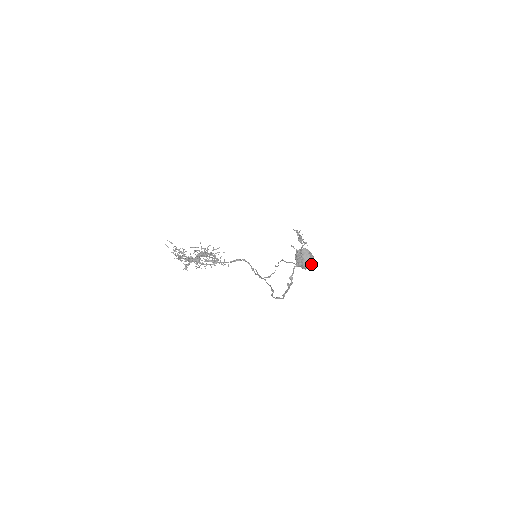
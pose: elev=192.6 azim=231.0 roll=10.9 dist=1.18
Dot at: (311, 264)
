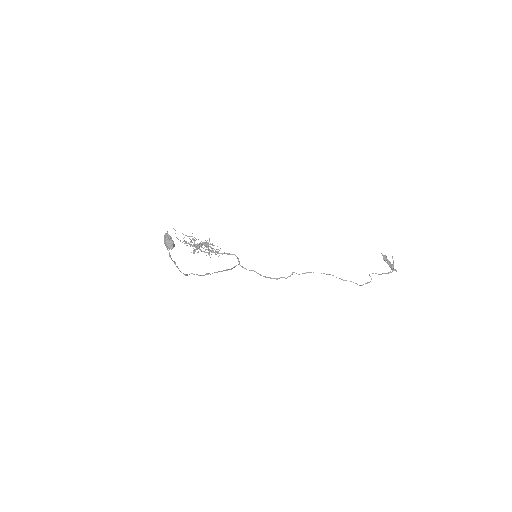
Dot at: (167, 245)
